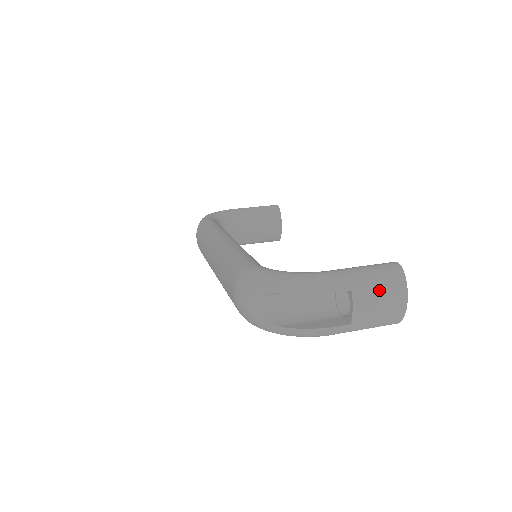
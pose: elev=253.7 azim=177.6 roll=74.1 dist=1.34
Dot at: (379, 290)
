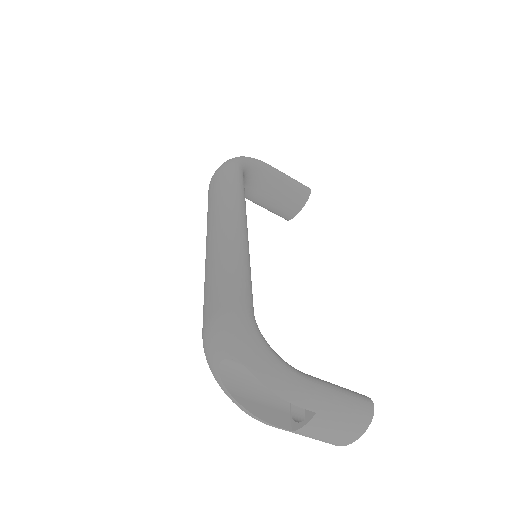
Dot at: (339, 424)
